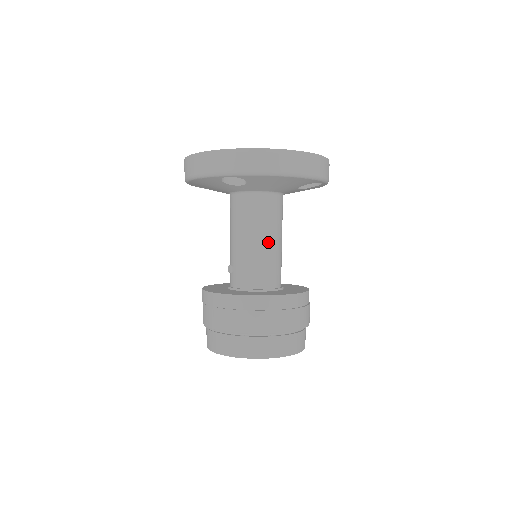
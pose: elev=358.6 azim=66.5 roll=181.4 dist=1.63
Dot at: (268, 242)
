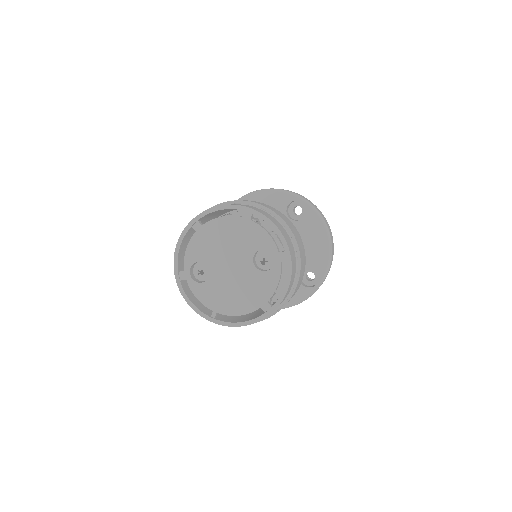
Dot at: occluded
